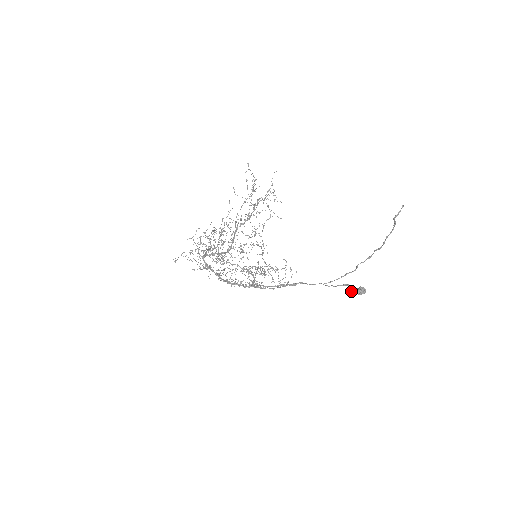
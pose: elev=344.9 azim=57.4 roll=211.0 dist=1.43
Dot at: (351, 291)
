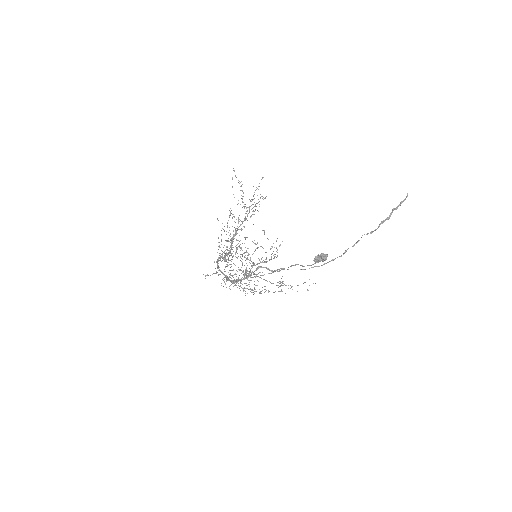
Dot at: (315, 260)
